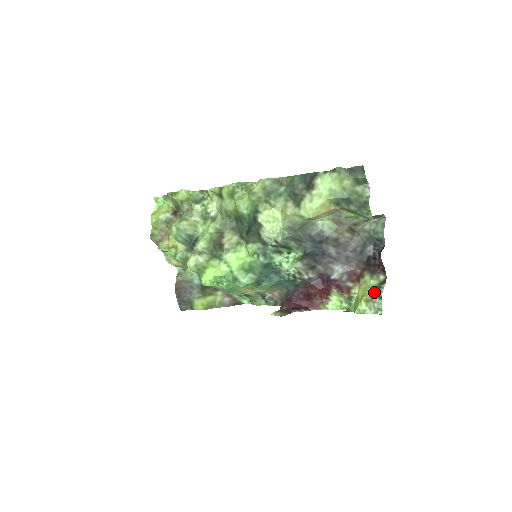
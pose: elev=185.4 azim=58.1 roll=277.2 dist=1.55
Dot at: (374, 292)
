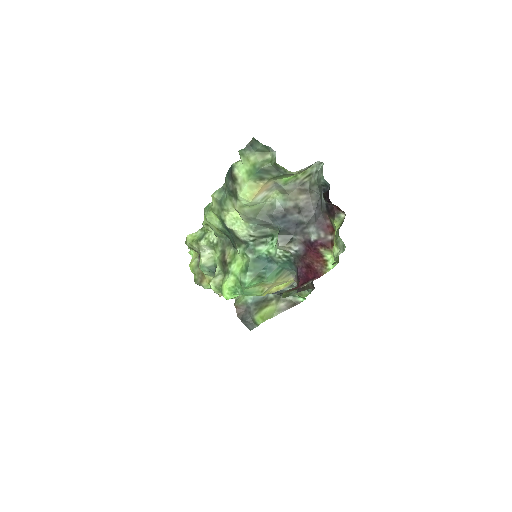
Dot at: (336, 233)
